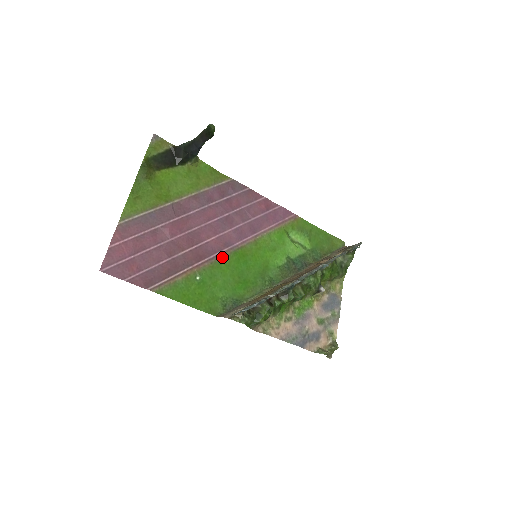
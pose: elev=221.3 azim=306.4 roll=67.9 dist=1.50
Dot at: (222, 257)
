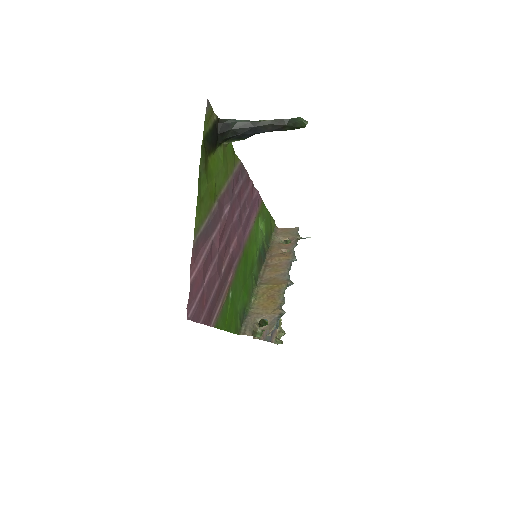
Dot at: (239, 263)
